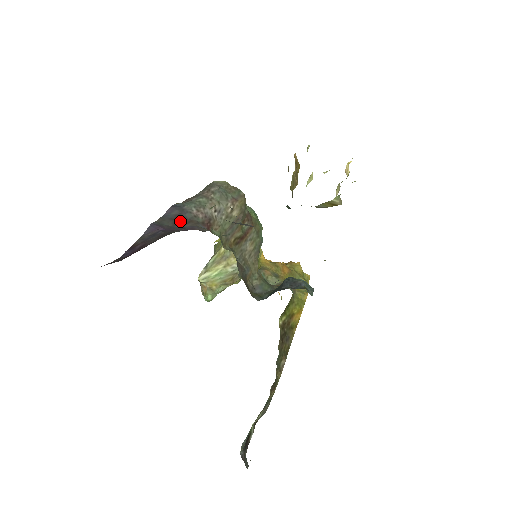
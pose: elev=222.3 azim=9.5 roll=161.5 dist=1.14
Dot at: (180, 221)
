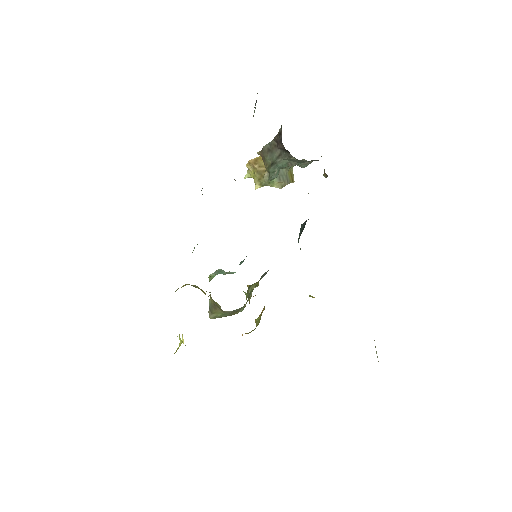
Dot at: occluded
